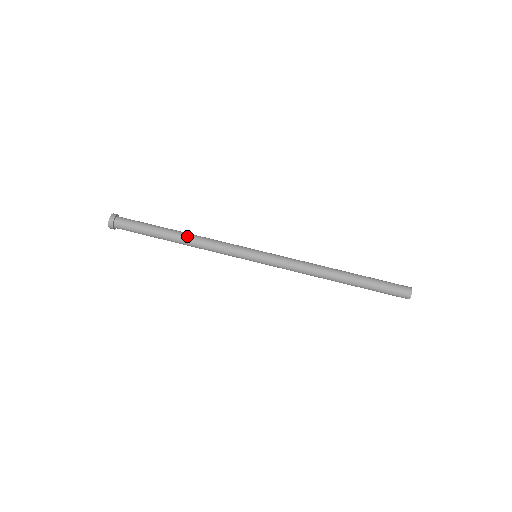
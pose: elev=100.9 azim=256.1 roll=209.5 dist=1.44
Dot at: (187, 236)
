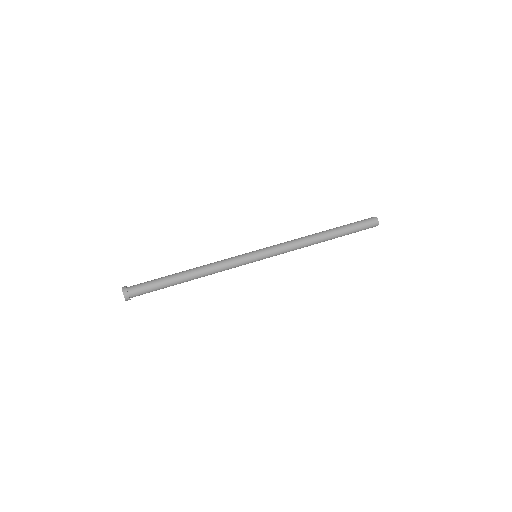
Dot at: (195, 269)
